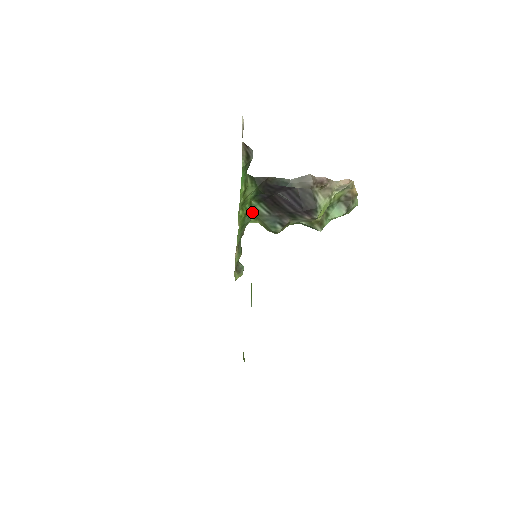
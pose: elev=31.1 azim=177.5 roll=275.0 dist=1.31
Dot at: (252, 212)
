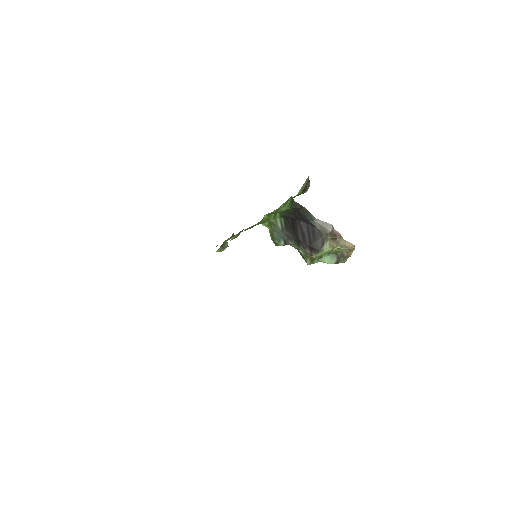
Dot at: (271, 219)
